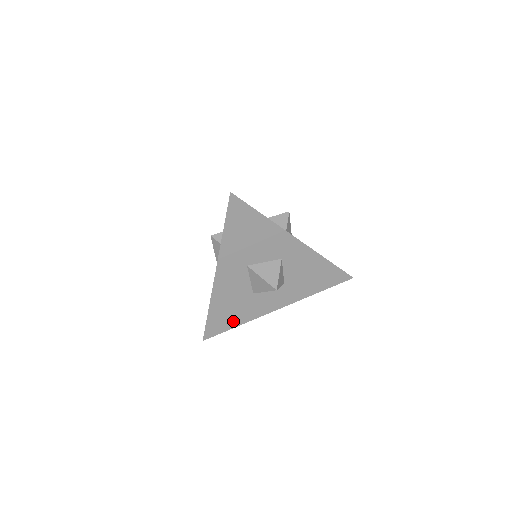
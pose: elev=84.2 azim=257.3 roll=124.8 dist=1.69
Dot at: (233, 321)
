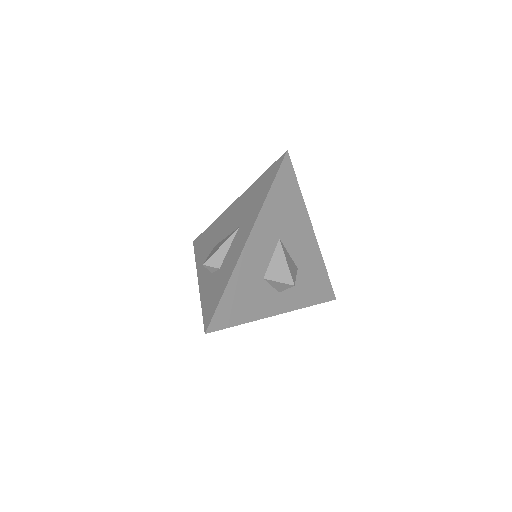
Dot at: occluded
